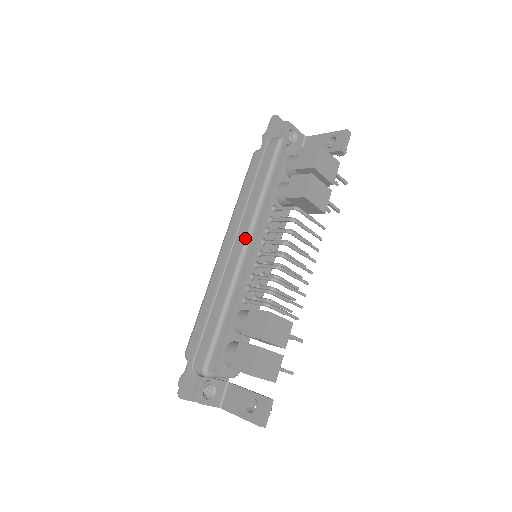
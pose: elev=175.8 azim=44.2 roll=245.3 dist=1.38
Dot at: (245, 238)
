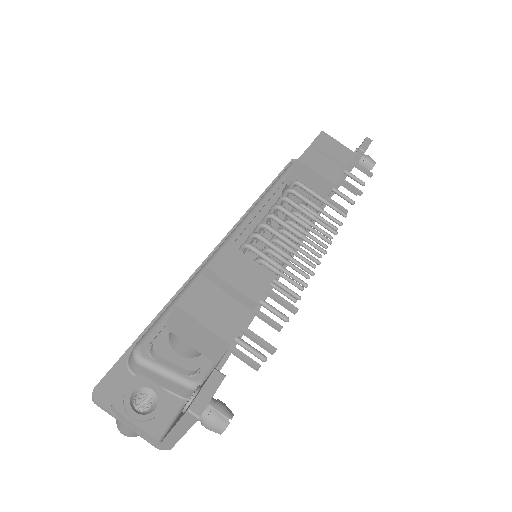
Dot at: occluded
